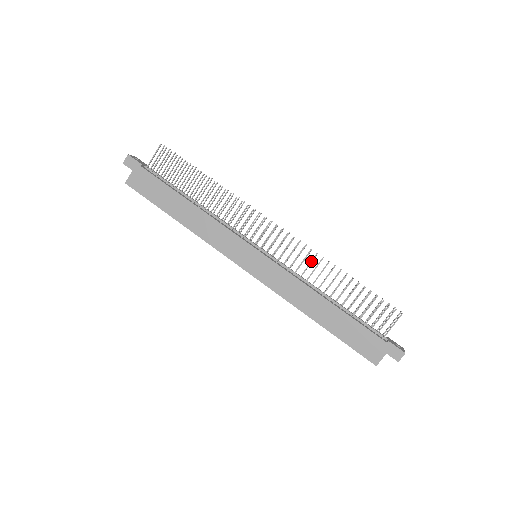
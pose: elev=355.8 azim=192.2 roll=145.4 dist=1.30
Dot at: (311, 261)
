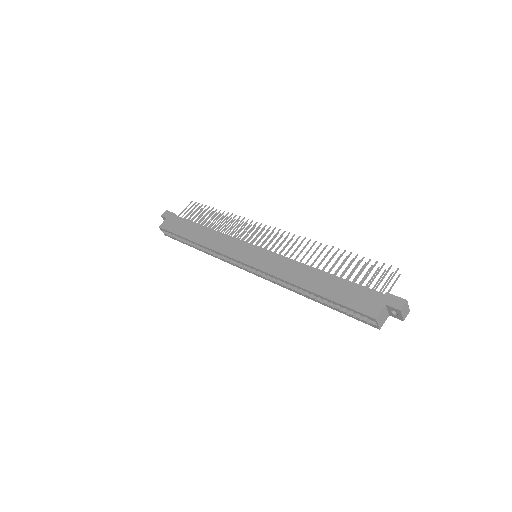
Dot at: (305, 246)
